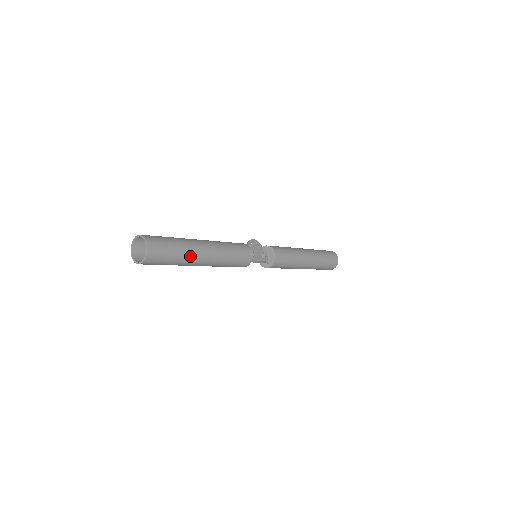
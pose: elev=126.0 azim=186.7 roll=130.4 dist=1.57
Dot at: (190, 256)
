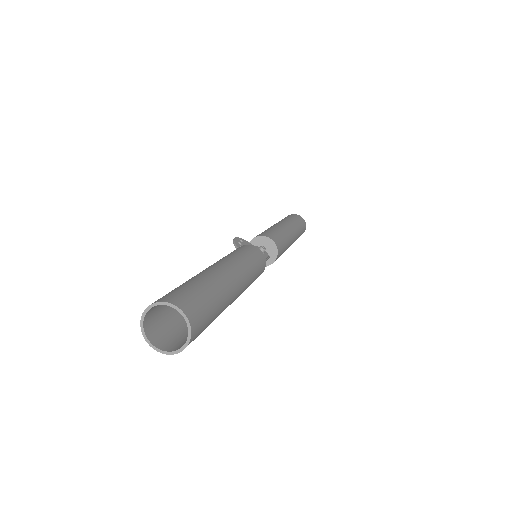
Dot at: (226, 295)
